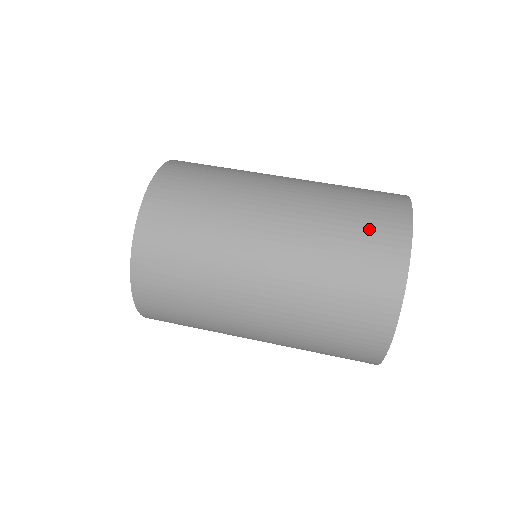
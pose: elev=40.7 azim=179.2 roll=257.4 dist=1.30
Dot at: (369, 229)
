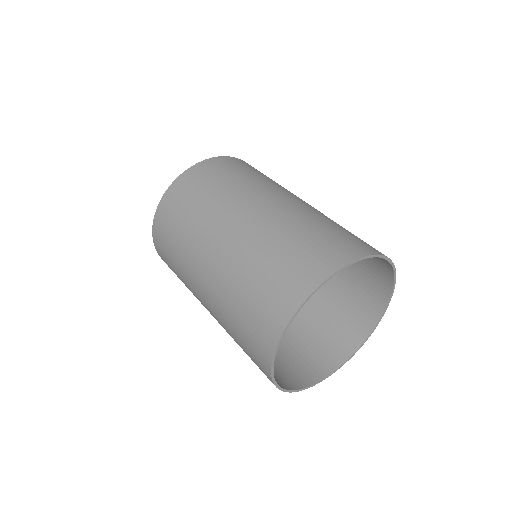
Dot at: (298, 258)
